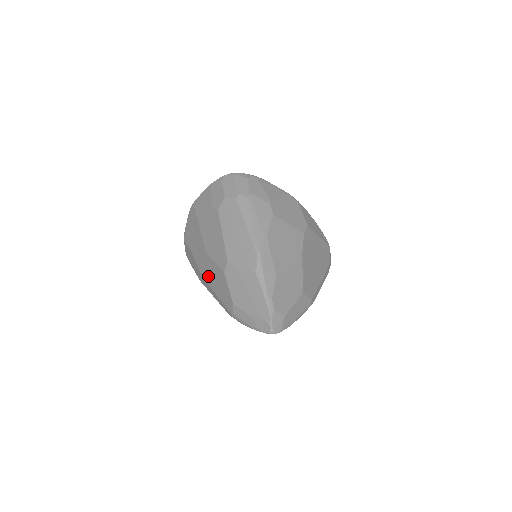
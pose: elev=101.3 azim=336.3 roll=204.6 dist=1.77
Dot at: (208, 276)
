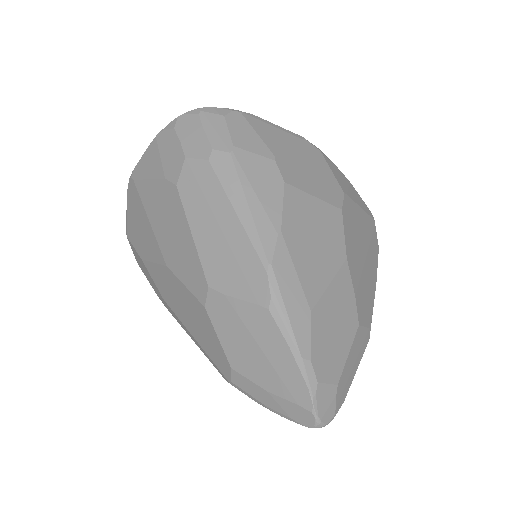
Dot at: (176, 306)
